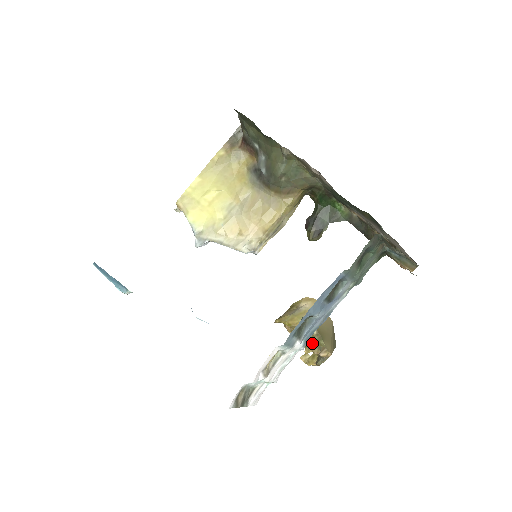
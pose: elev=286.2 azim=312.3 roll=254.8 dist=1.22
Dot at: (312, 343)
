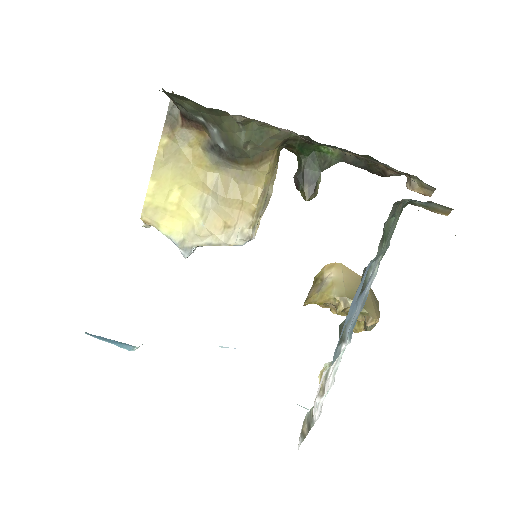
Dot at: occluded
